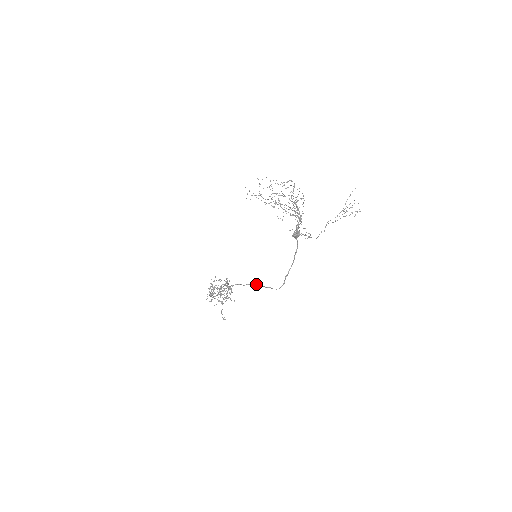
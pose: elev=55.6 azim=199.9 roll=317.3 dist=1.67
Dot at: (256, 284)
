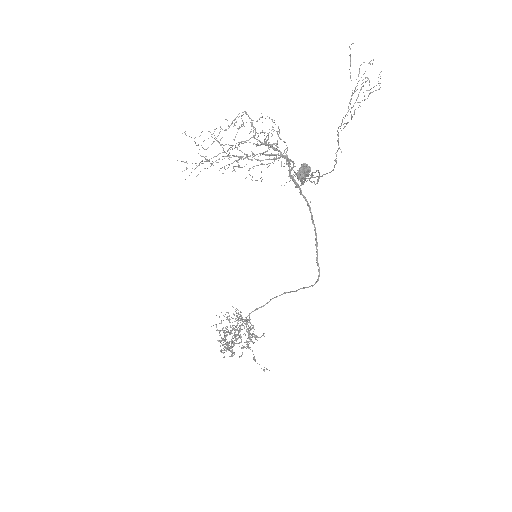
Dot at: (279, 295)
